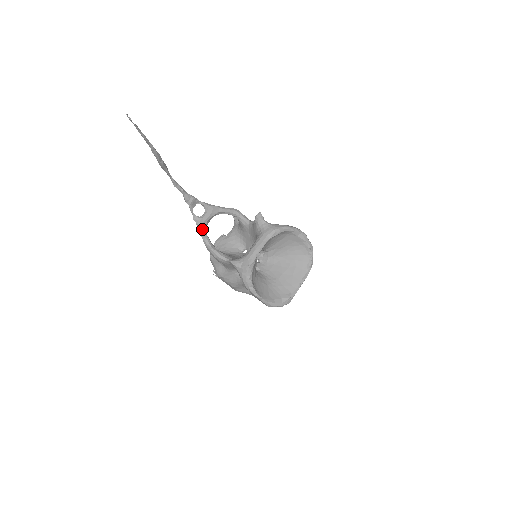
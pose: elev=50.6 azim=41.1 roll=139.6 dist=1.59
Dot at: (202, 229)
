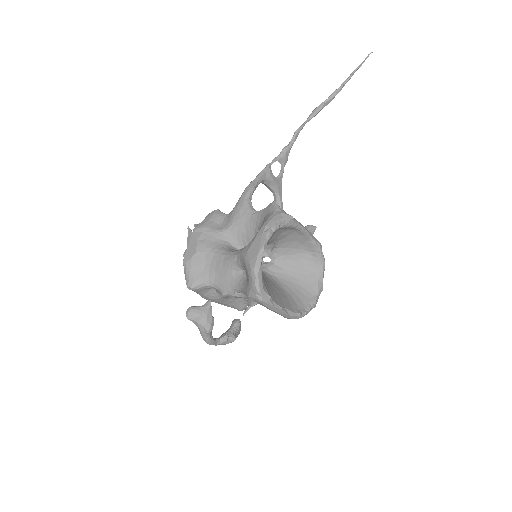
Dot at: (263, 176)
